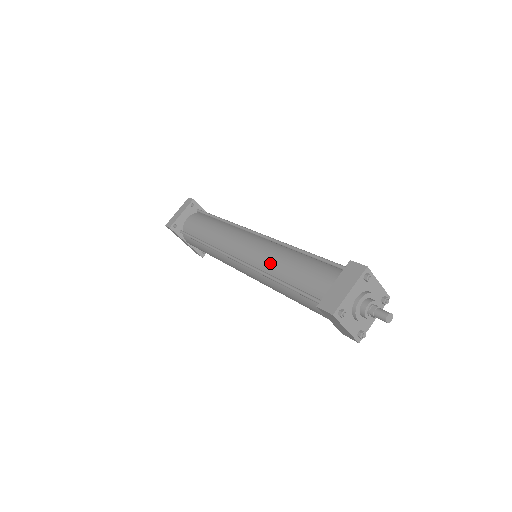
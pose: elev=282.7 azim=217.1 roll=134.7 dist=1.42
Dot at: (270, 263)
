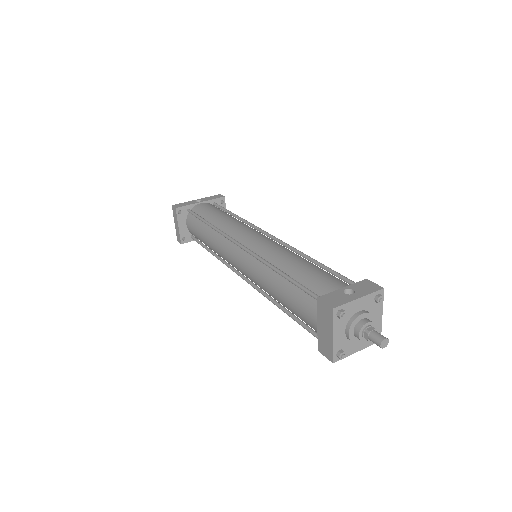
Dot at: (264, 289)
